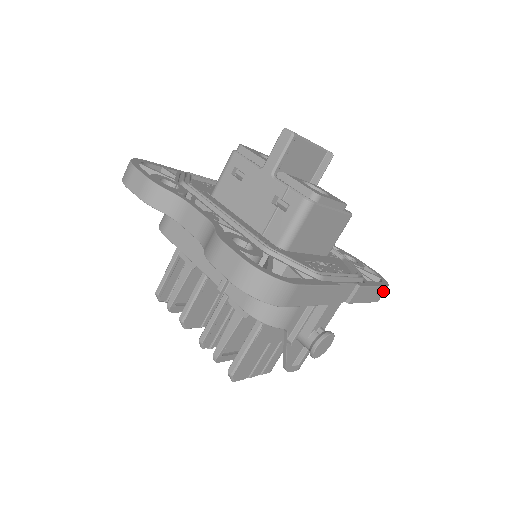
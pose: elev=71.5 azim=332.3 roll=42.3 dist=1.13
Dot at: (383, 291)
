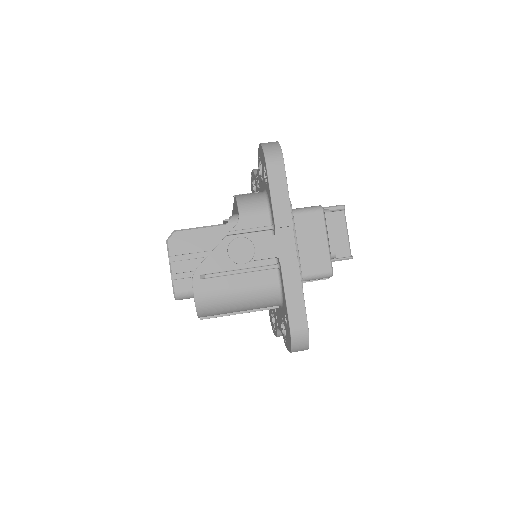
Dot at: (302, 324)
